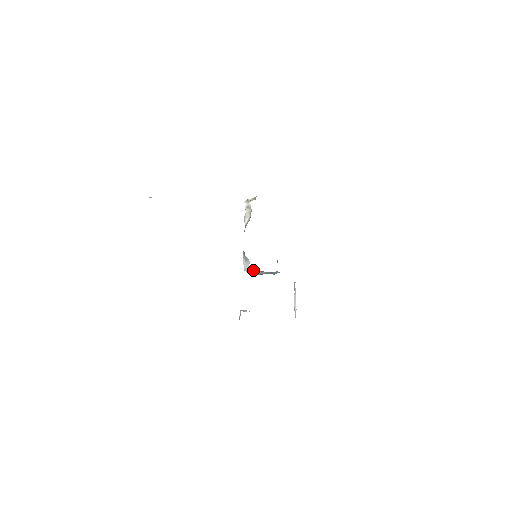
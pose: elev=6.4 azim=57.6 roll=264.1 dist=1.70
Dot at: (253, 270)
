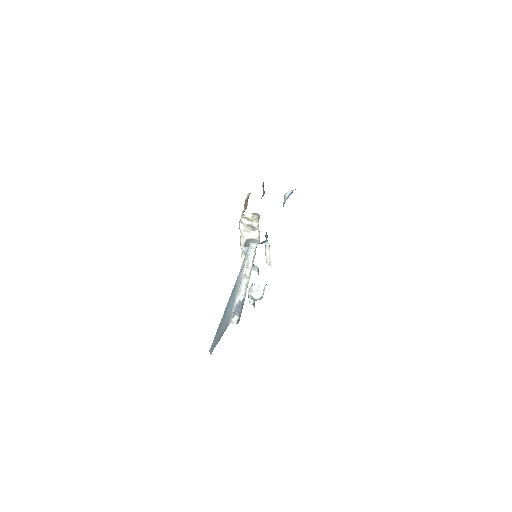
Dot at: occluded
